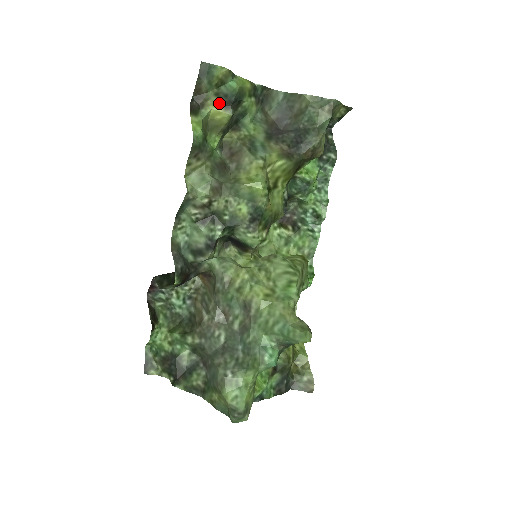
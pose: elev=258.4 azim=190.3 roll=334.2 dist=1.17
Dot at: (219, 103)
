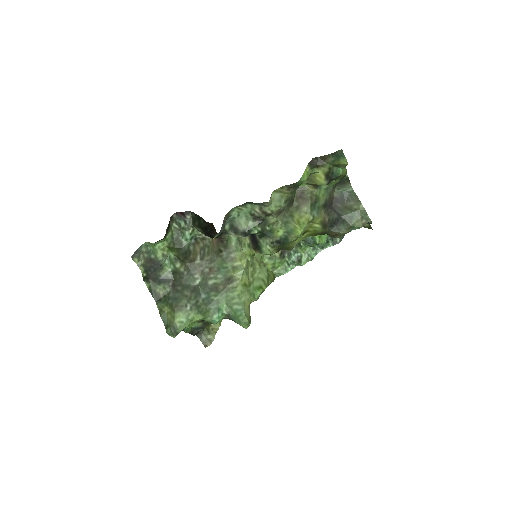
Dot at: (326, 173)
